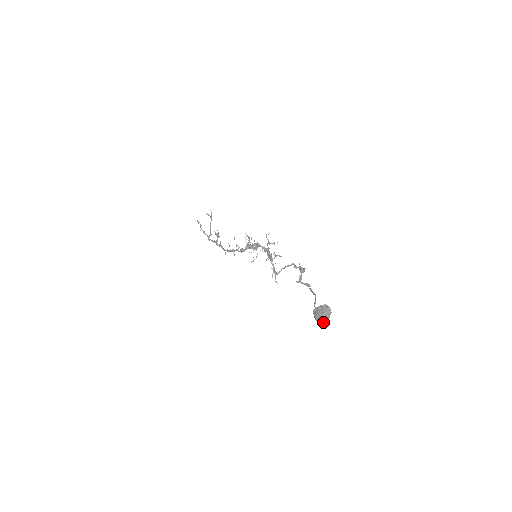
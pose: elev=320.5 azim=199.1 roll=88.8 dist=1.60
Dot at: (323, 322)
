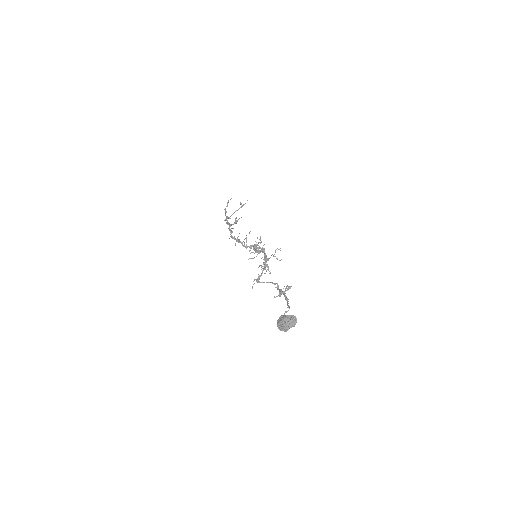
Dot at: (281, 329)
